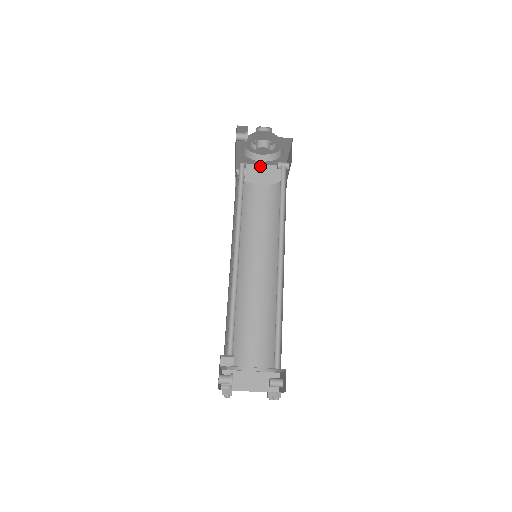
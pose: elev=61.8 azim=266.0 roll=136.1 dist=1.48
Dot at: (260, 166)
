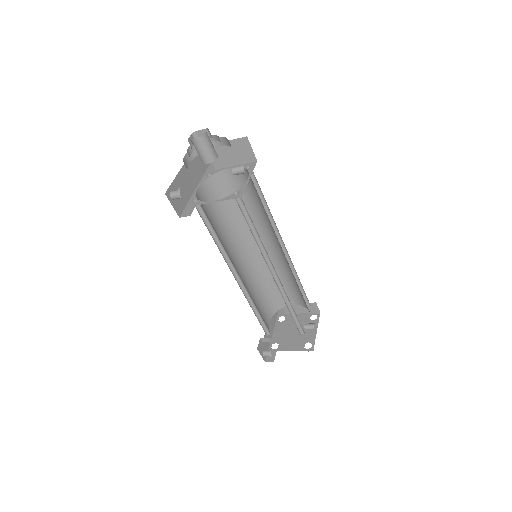
Dot at: occluded
